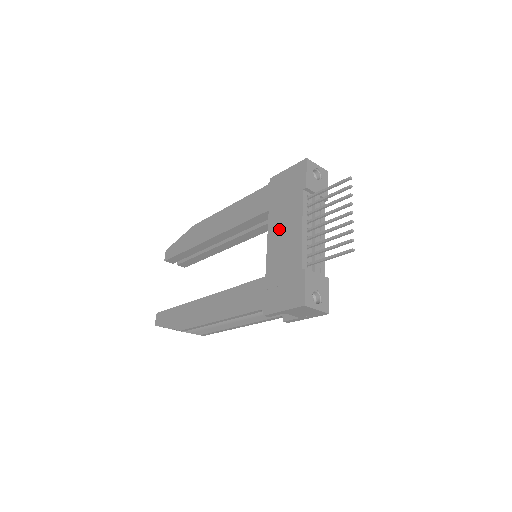
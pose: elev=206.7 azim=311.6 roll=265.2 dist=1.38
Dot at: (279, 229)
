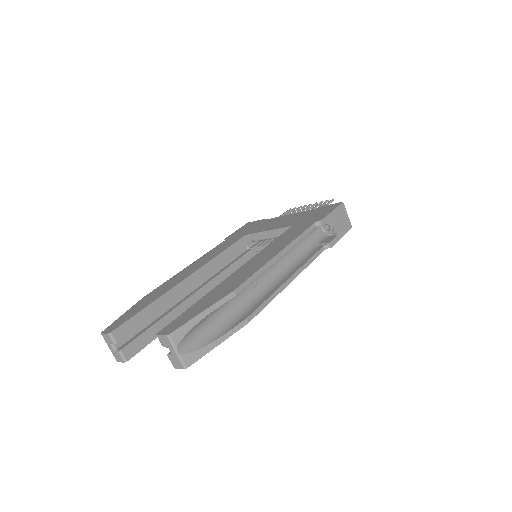
Dot at: (270, 225)
